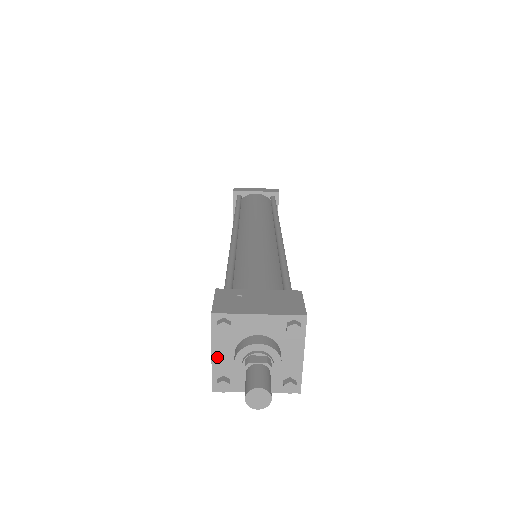
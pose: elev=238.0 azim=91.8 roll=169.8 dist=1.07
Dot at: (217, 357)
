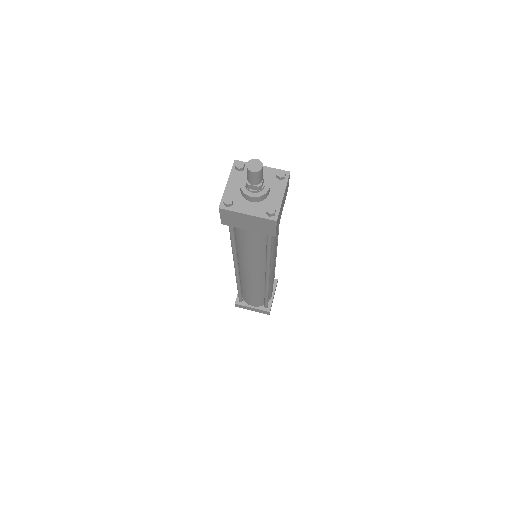
Dot at: (230, 186)
